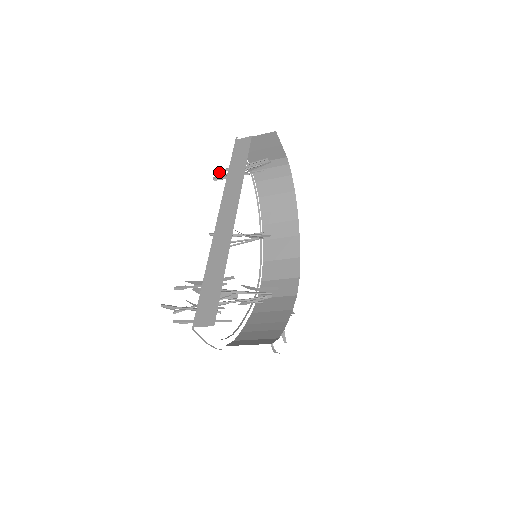
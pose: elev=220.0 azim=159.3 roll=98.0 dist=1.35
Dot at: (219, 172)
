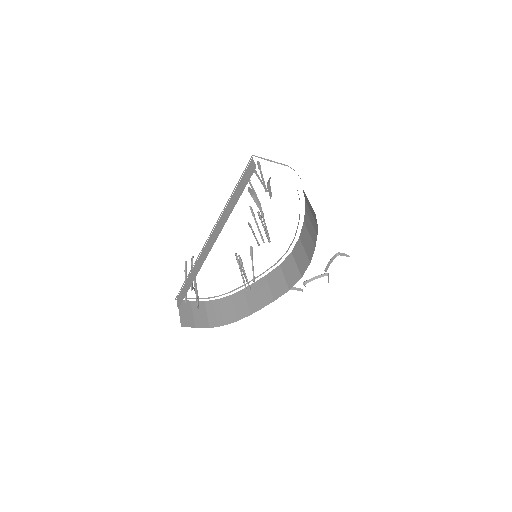
Dot at: (257, 163)
